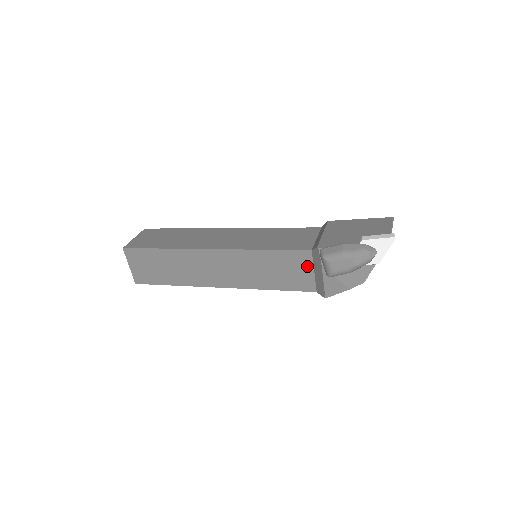
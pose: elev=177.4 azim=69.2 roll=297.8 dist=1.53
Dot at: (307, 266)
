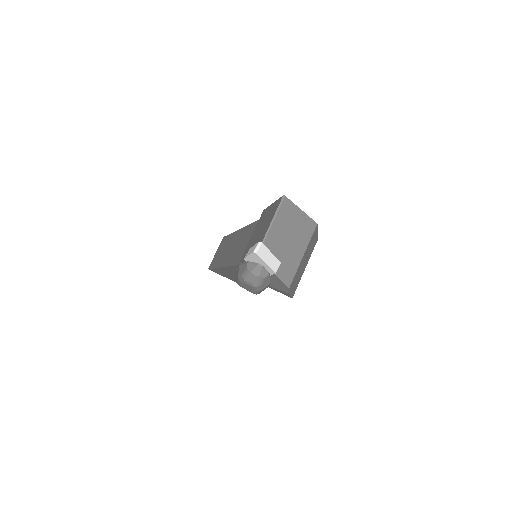
Dot at: occluded
